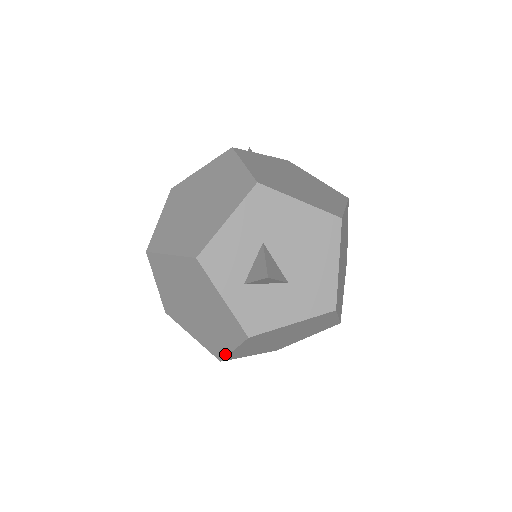
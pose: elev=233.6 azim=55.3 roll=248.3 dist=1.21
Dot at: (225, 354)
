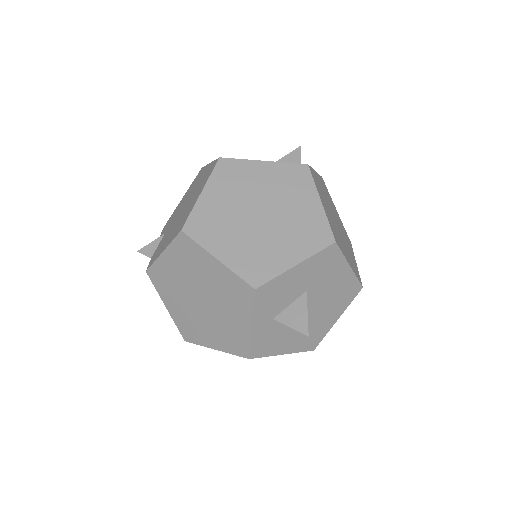
Dot at: (199, 343)
